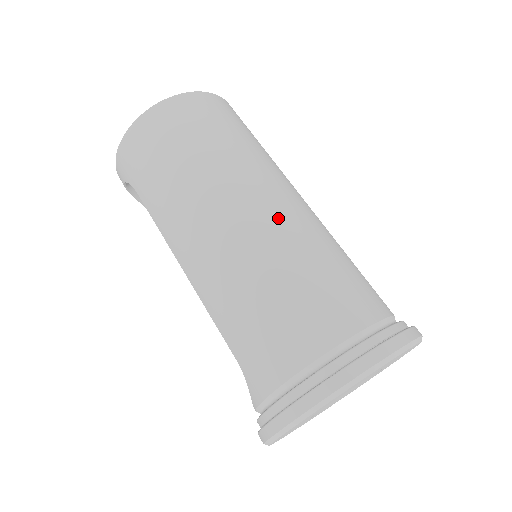
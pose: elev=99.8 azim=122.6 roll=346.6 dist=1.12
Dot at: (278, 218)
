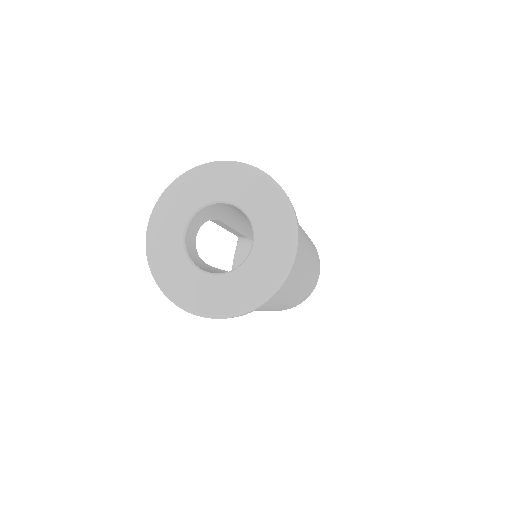
Dot at: occluded
